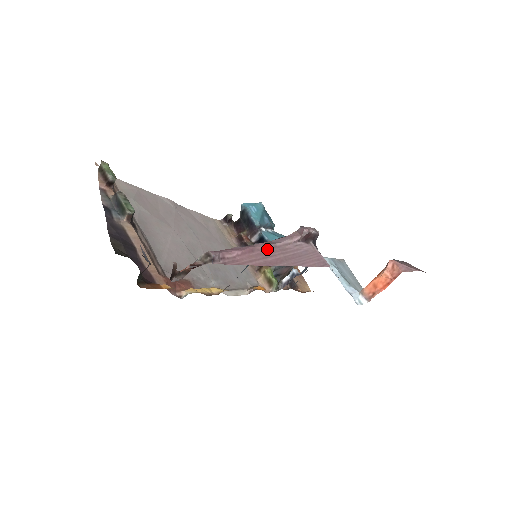
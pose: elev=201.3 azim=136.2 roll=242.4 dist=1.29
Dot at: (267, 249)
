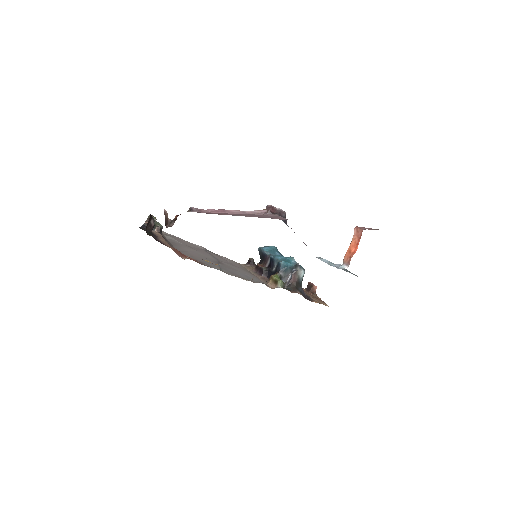
Dot at: (237, 213)
